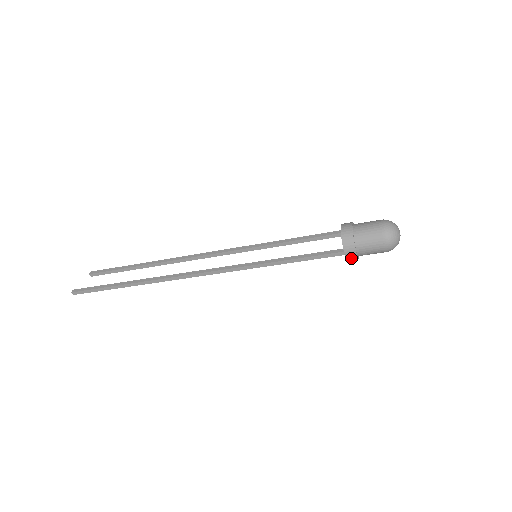
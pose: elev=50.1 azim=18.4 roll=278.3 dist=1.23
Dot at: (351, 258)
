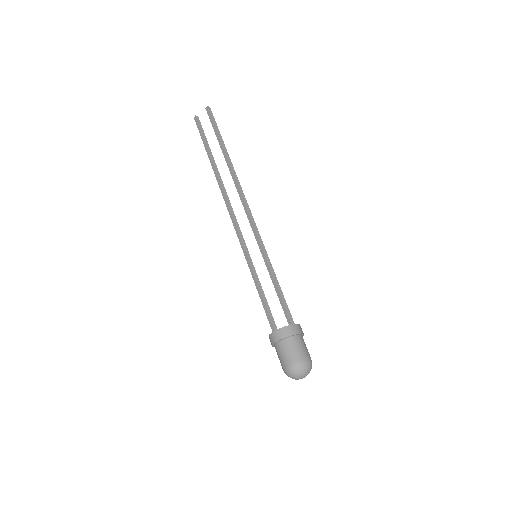
Dot at: occluded
